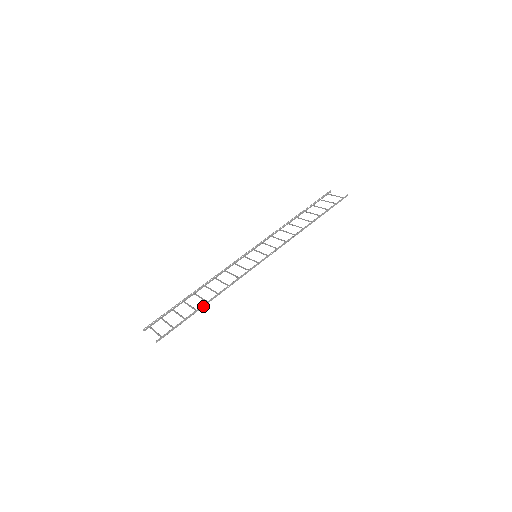
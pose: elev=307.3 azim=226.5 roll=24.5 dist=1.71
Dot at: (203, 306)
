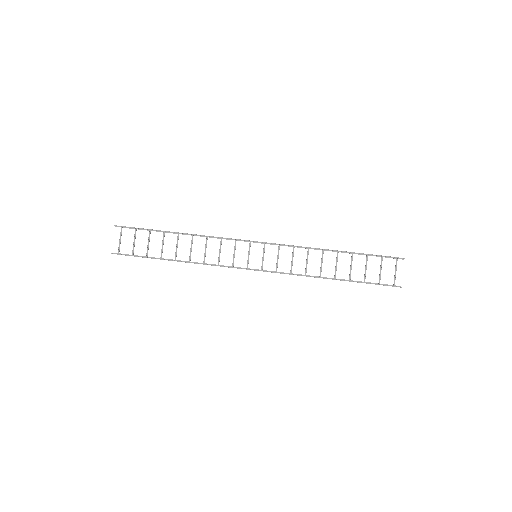
Dot at: (168, 260)
